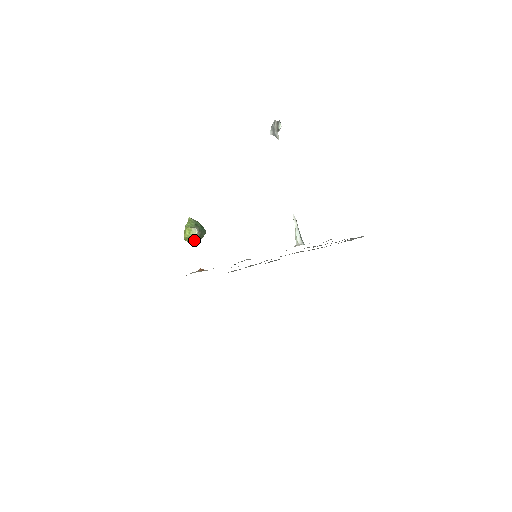
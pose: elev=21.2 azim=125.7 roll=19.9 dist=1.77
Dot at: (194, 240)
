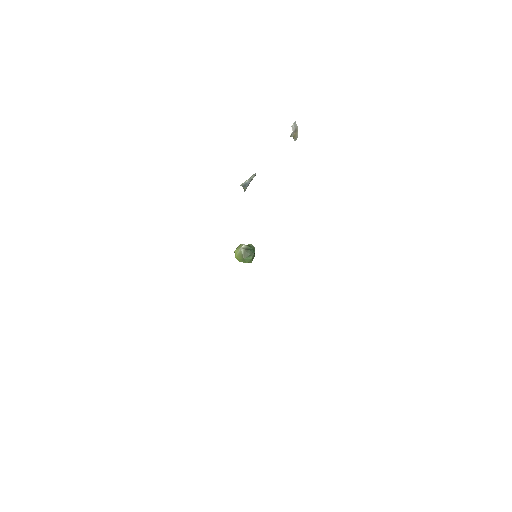
Dot at: (241, 258)
